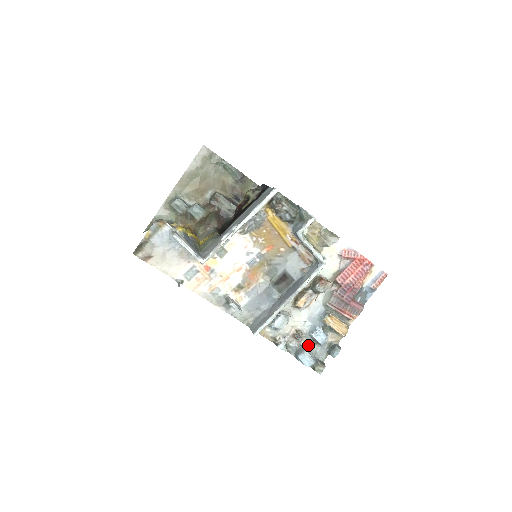
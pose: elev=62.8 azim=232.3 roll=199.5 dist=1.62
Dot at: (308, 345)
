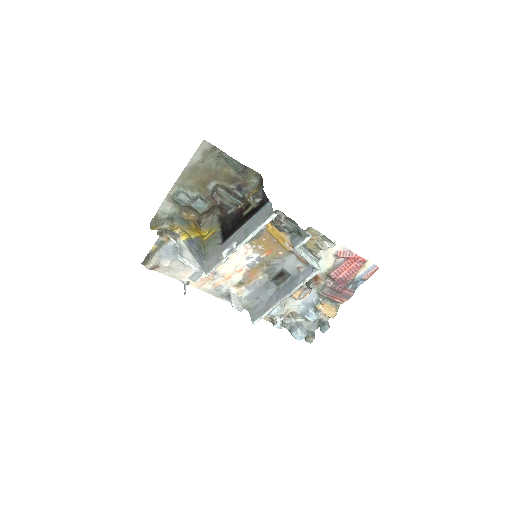
Dot at: (301, 321)
